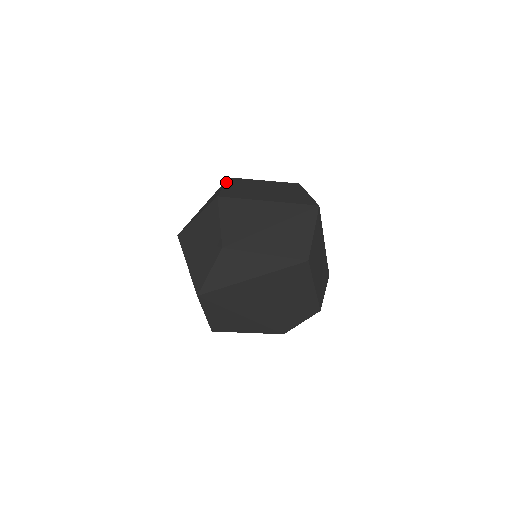
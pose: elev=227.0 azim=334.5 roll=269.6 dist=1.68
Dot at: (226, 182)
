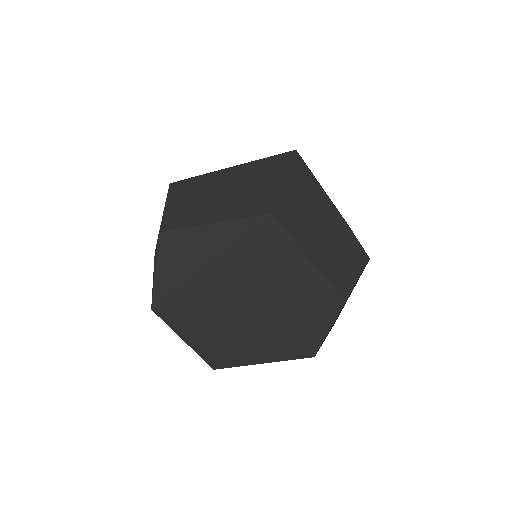
Dot at: occluded
